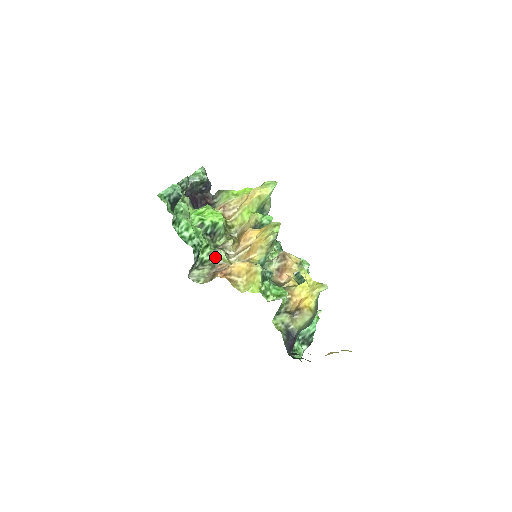
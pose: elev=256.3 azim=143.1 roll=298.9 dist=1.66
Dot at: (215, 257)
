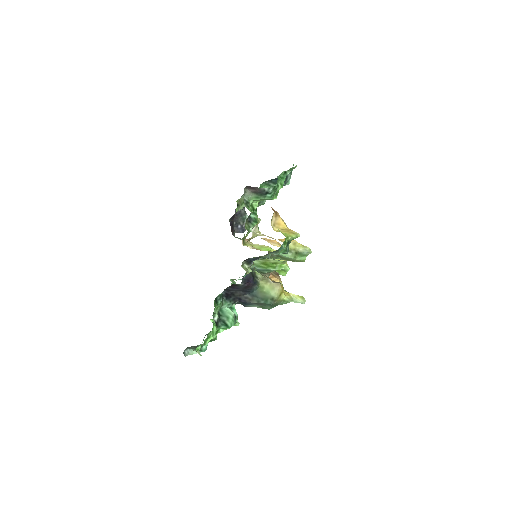
Dot at: occluded
